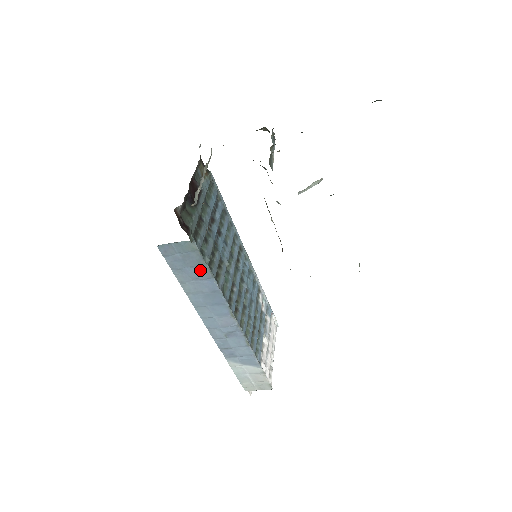
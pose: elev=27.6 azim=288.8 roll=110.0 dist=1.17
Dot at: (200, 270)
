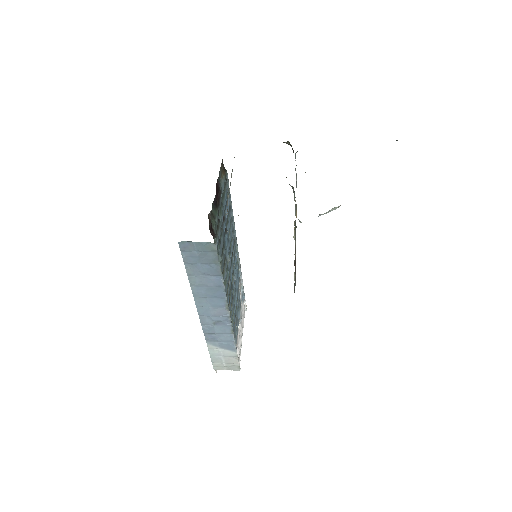
Dot at: (212, 267)
